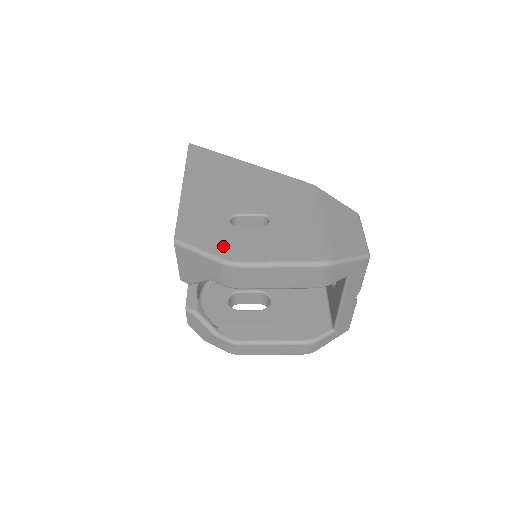
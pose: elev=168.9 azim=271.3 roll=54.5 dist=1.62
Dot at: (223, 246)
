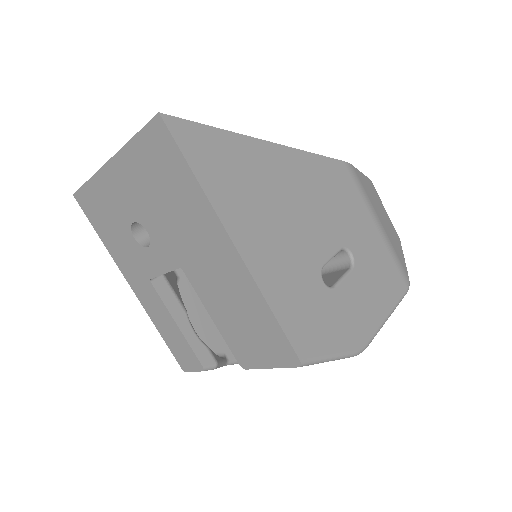
Dot at: (346, 332)
